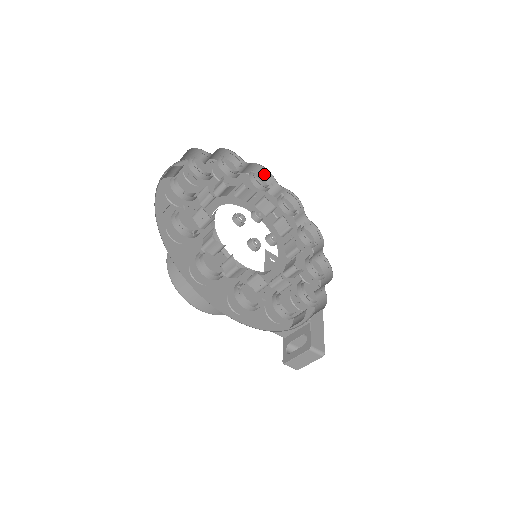
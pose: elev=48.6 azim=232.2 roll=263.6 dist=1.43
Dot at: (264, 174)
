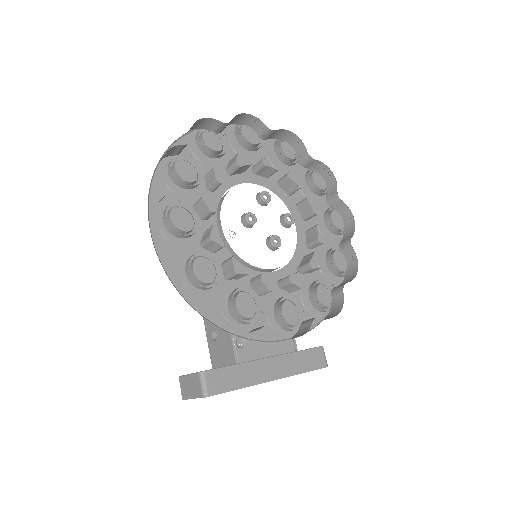
Dot at: (350, 227)
